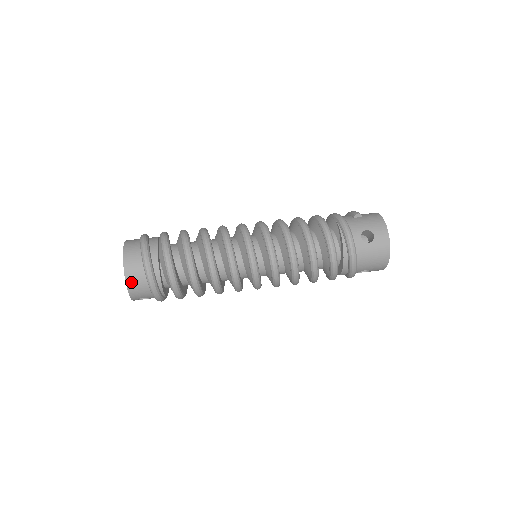
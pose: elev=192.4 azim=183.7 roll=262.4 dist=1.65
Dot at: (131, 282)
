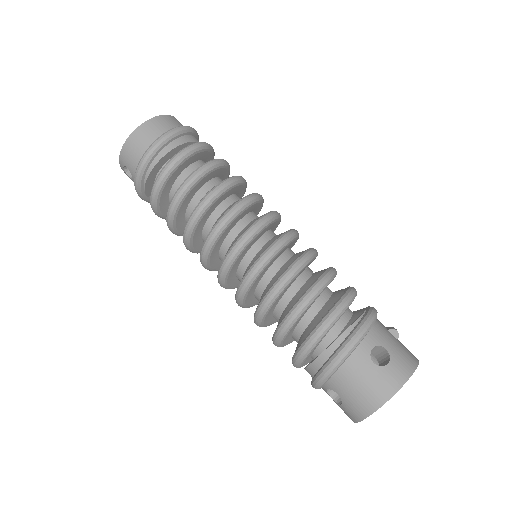
Dot at: (135, 138)
